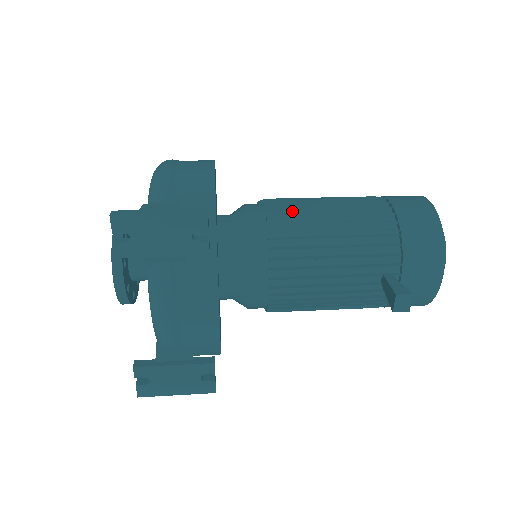
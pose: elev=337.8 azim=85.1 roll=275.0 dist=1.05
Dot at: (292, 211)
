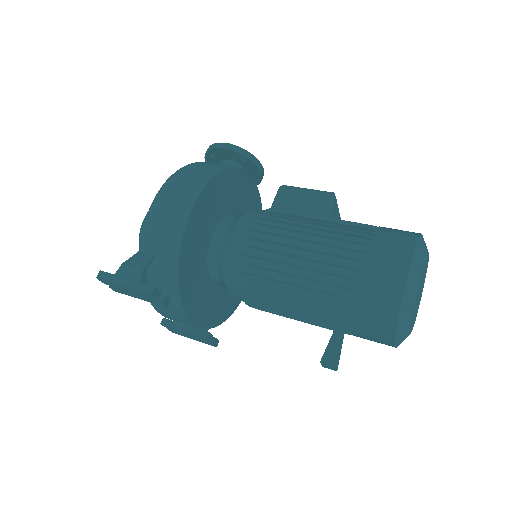
Dot at: (265, 250)
